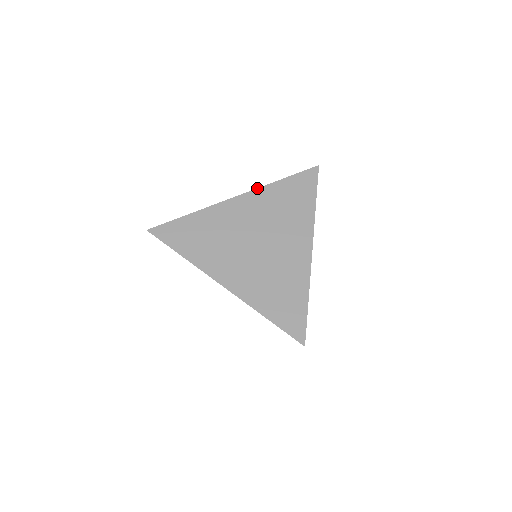
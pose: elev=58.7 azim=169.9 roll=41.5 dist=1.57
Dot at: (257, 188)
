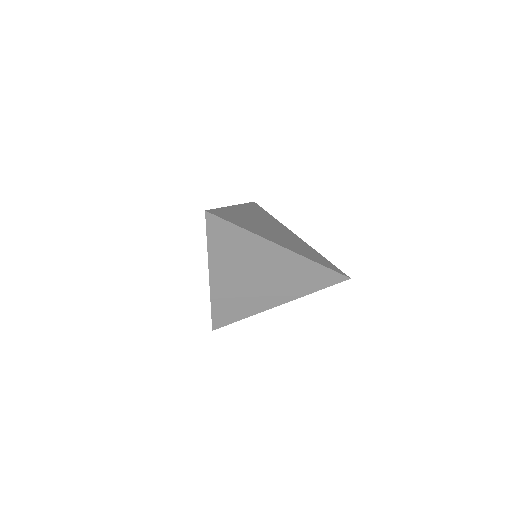
Dot at: (239, 204)
